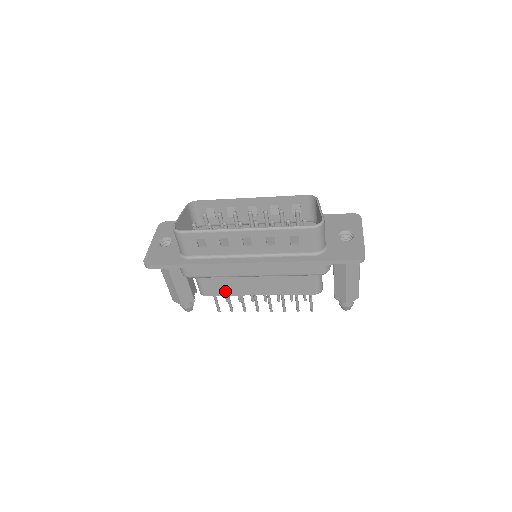
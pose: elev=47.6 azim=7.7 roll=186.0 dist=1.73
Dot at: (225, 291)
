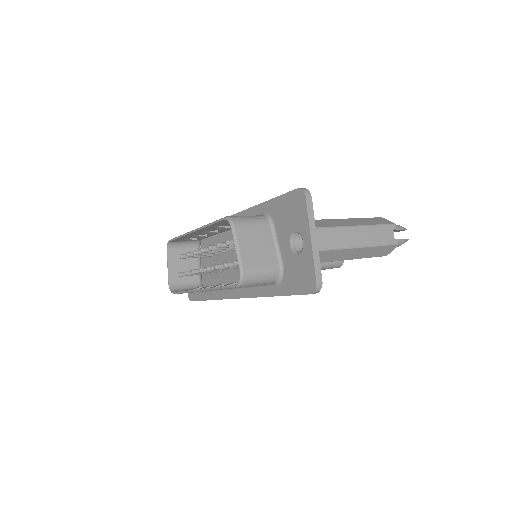
Dot at: occluded
